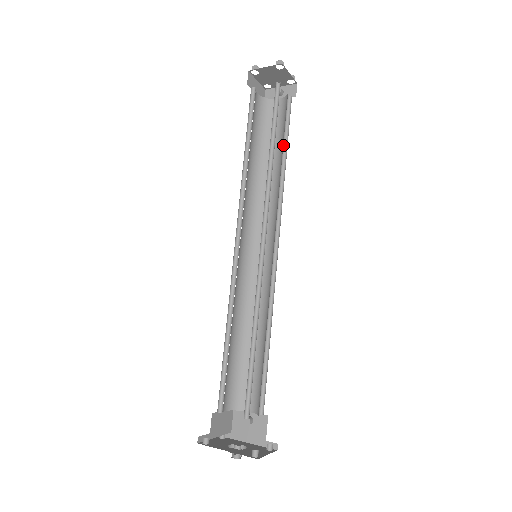
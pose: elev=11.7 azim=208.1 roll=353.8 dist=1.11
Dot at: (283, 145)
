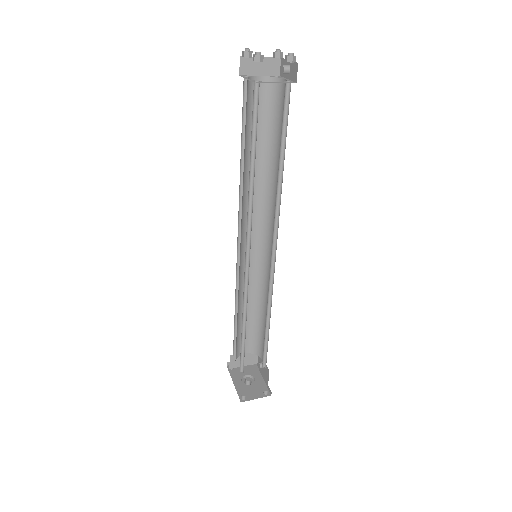
Dot at: (282, 146)
